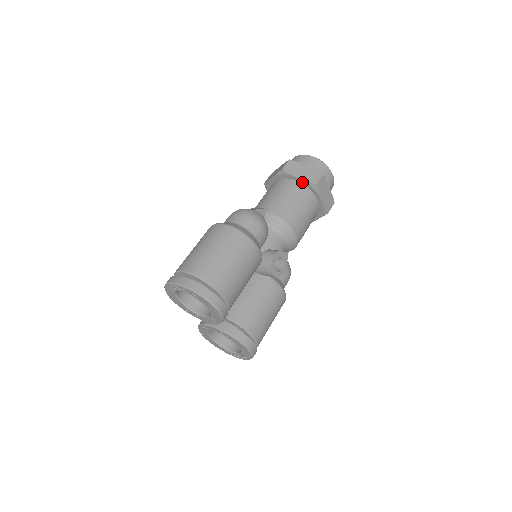
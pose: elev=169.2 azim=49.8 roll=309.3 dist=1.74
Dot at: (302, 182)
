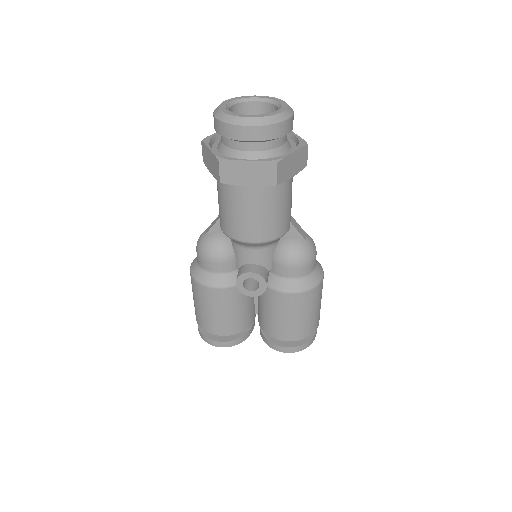
Dot at: occluded
